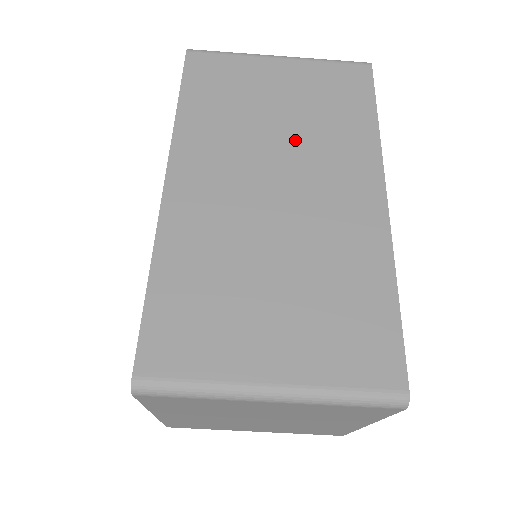
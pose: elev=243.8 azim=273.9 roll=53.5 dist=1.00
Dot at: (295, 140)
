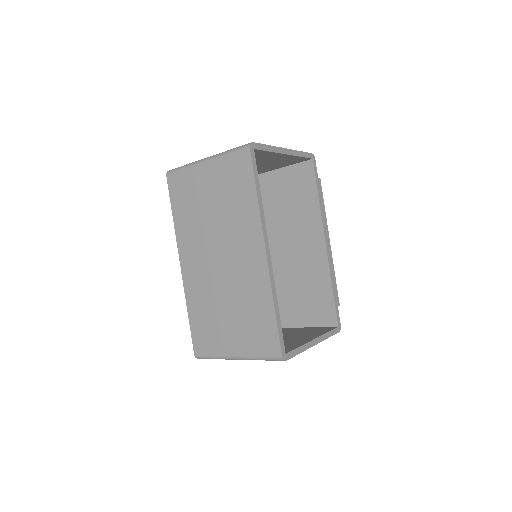
Dot at: (222, 225)
